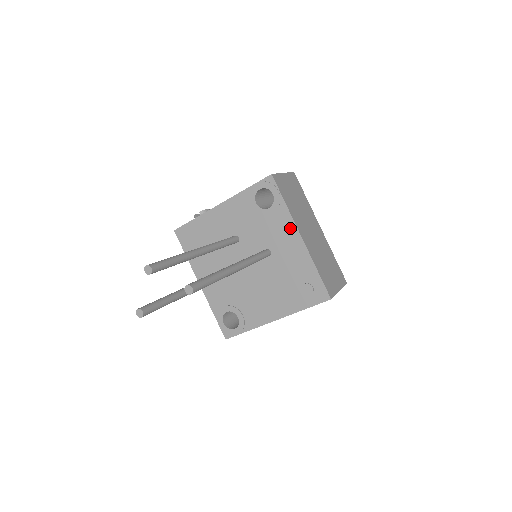
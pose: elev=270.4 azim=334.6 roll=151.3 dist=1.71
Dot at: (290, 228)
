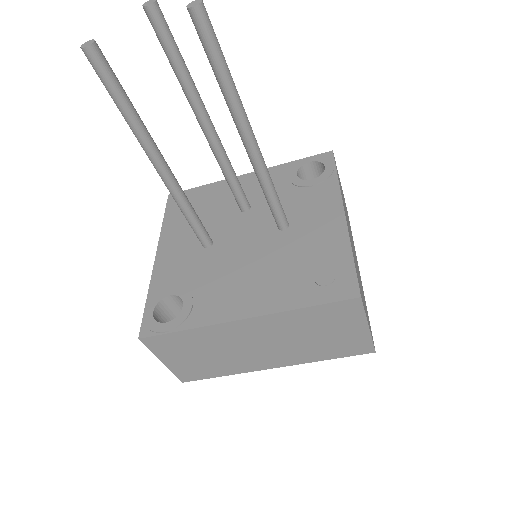
Dot at: (332, 202)
